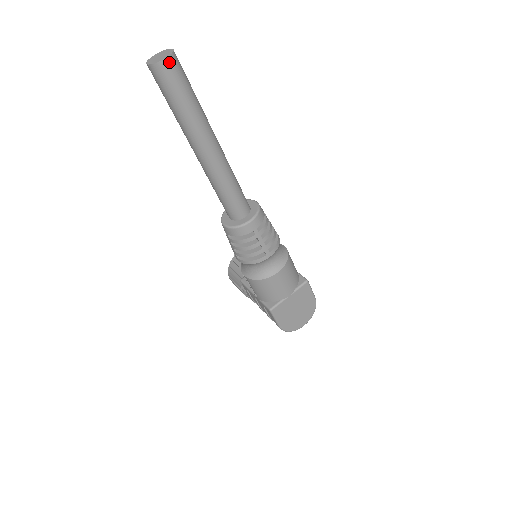
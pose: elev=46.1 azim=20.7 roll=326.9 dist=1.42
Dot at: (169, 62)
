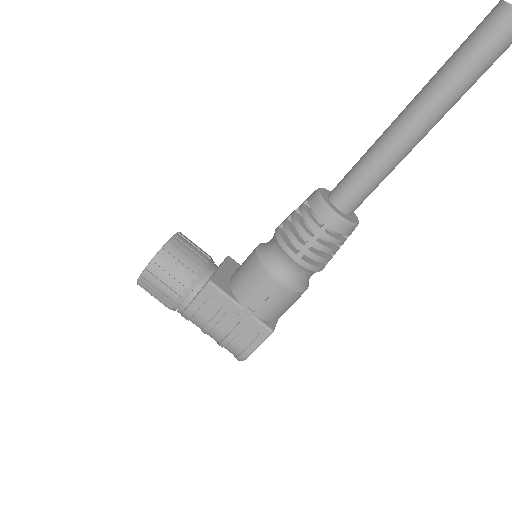
Dot at: out of frame
